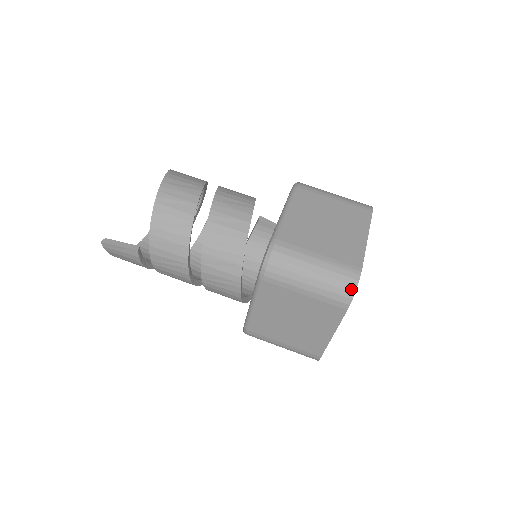
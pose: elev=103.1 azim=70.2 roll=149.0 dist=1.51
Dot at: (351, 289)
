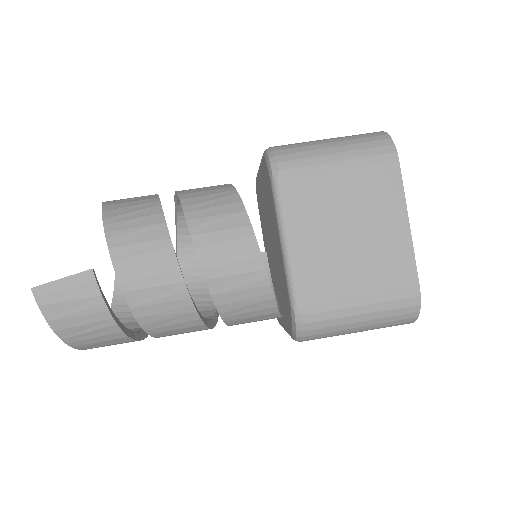
Dot at: (384, 137)
